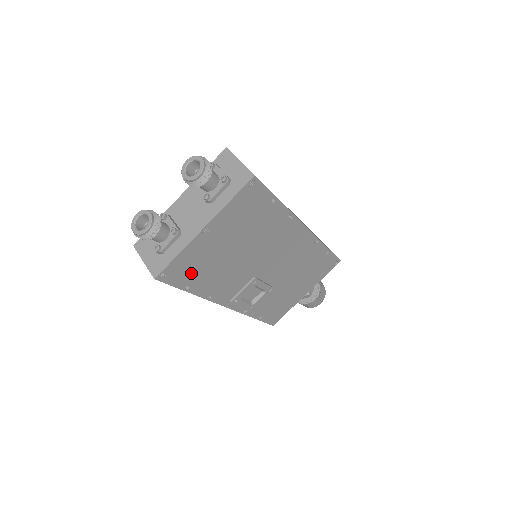
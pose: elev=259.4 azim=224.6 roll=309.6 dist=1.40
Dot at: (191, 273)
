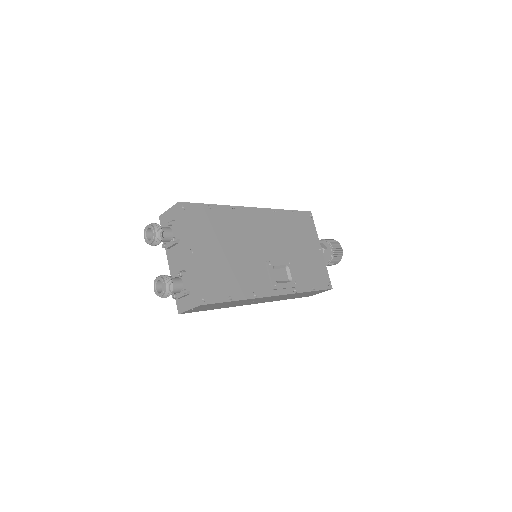
Dot at: (219, 286)
